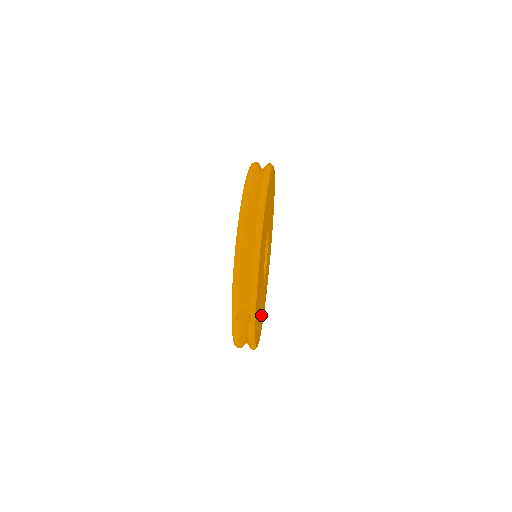
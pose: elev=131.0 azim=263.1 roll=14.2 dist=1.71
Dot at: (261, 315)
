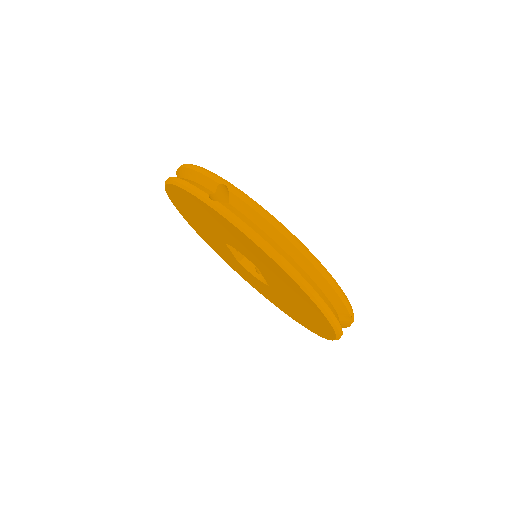
Dot at: occluded
